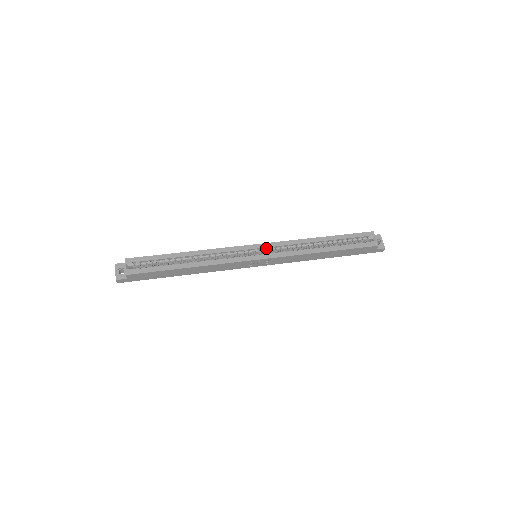
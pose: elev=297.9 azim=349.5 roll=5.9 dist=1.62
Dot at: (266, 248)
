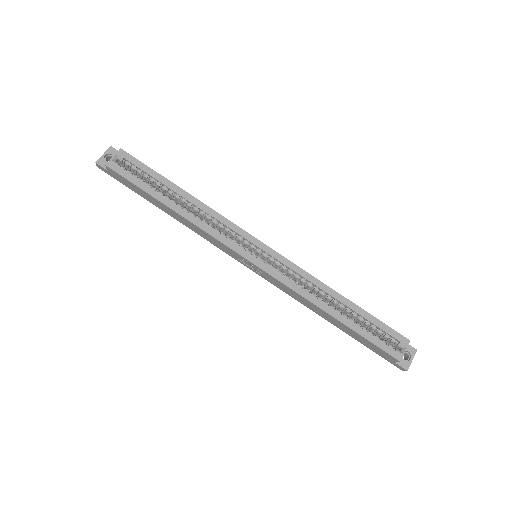
Dot at: (271, 257)
